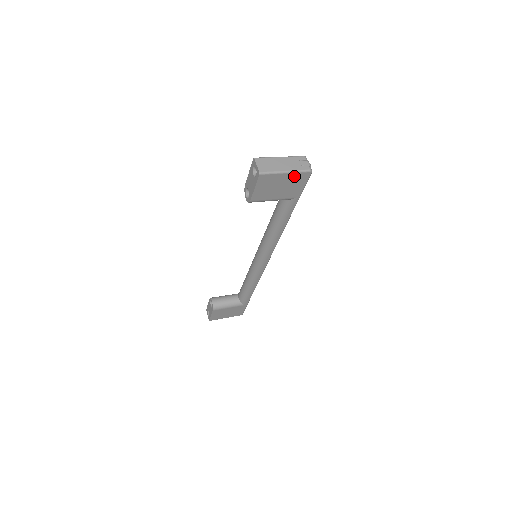
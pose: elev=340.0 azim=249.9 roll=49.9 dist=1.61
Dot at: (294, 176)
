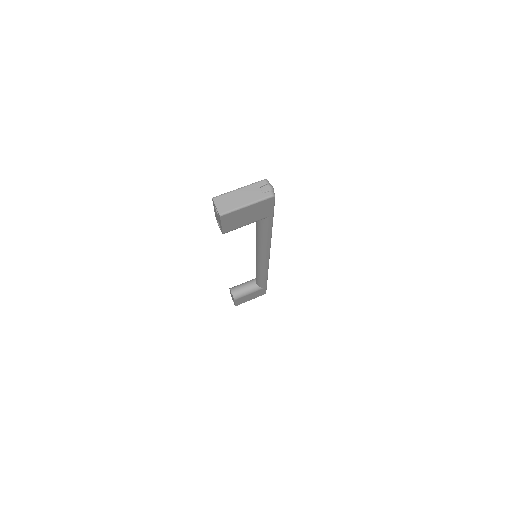
Dot at: (257, 205)
